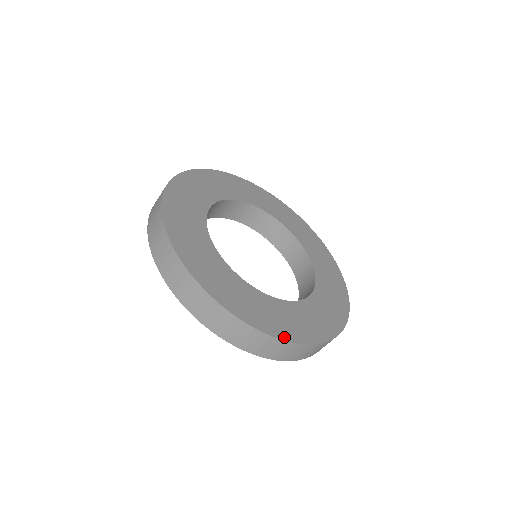
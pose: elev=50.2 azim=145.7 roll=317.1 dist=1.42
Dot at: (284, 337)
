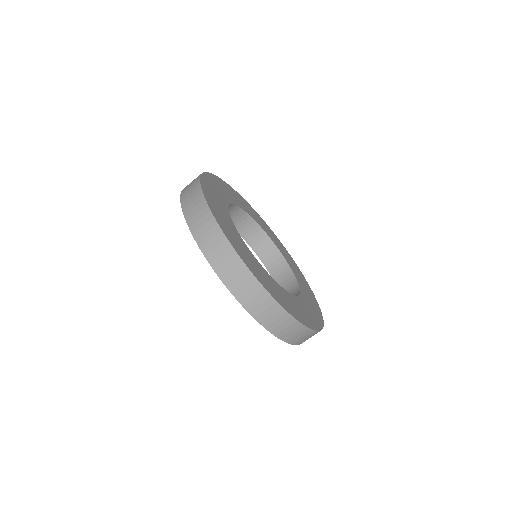
Dot at: (241, 256)
